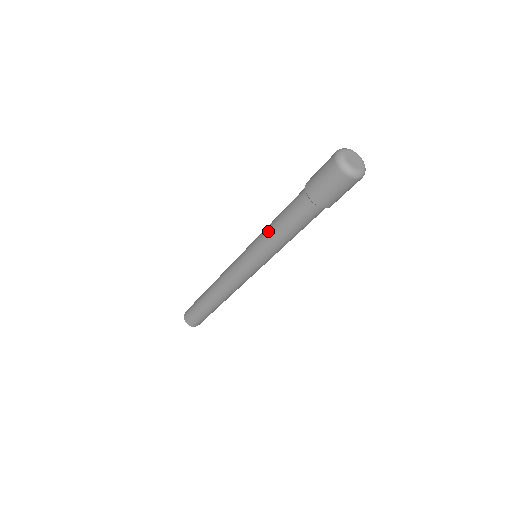
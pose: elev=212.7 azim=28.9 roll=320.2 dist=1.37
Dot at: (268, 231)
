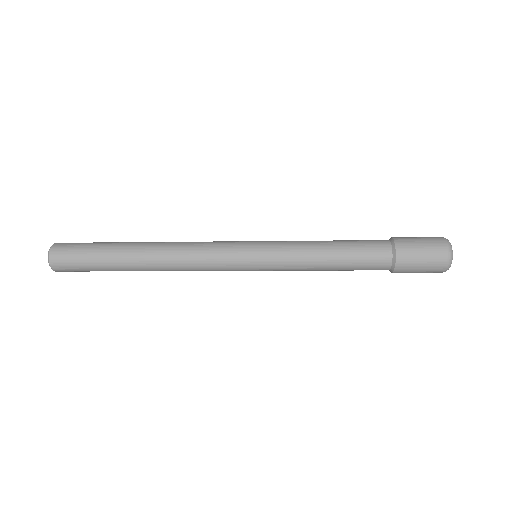
Dot at: (312, 270)
